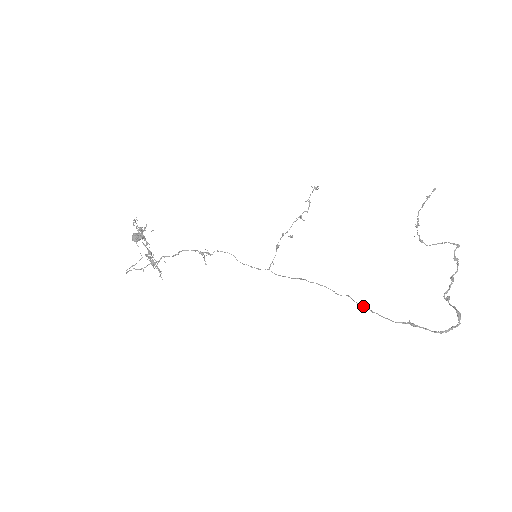
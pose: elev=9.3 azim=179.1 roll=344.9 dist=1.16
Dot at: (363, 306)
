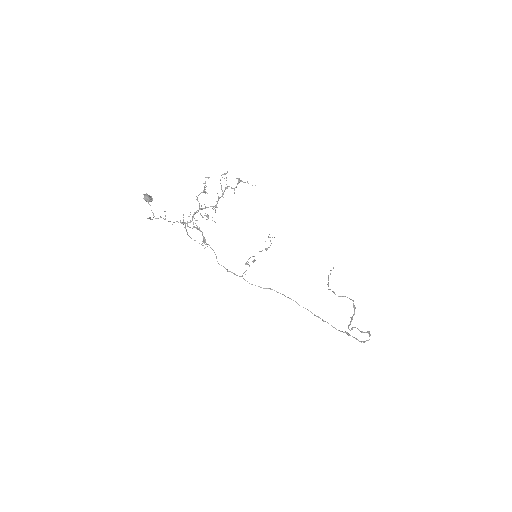
Dot at: occluded
